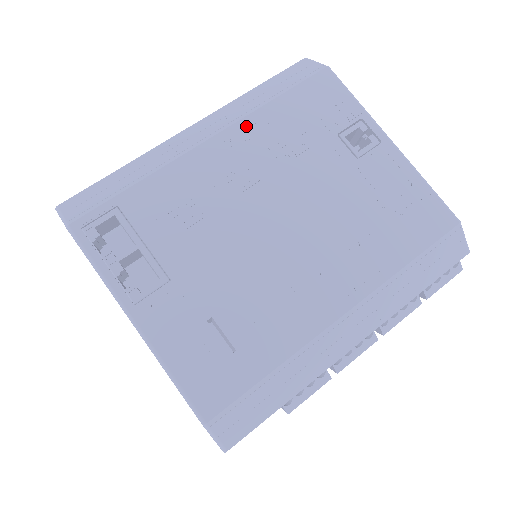
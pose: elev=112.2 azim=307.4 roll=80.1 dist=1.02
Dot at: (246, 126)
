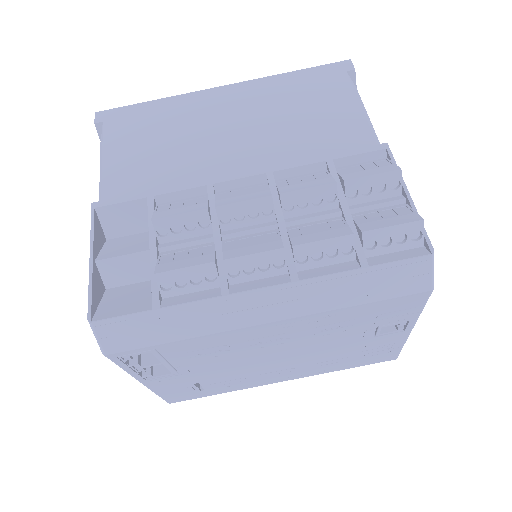
Dot at: (310, 319)
